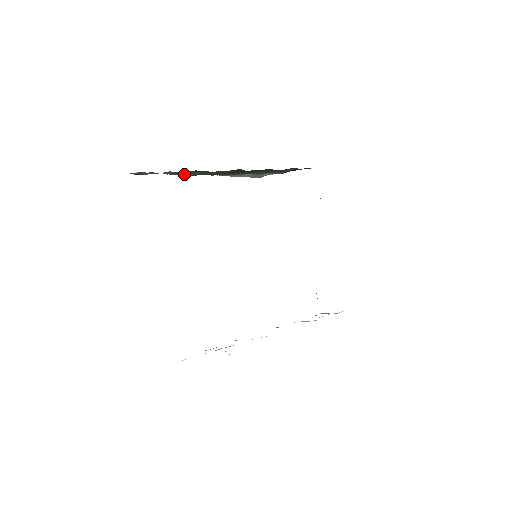
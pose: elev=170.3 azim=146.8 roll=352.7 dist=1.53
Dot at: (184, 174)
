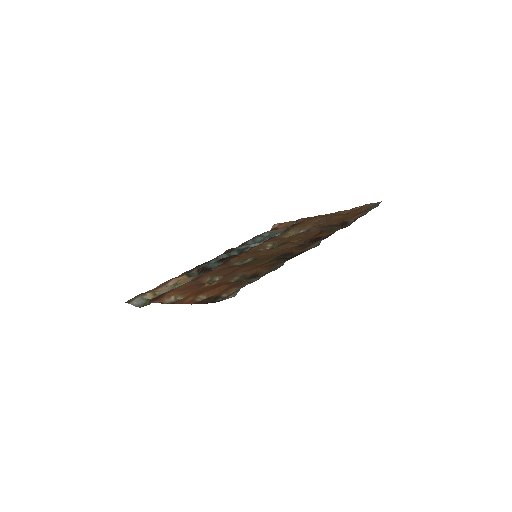
Dot at: occluded
